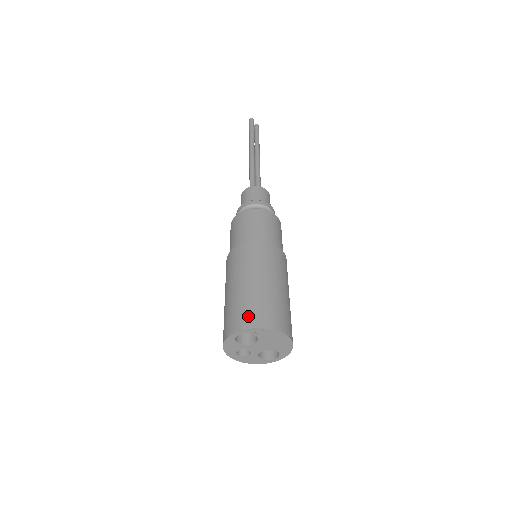
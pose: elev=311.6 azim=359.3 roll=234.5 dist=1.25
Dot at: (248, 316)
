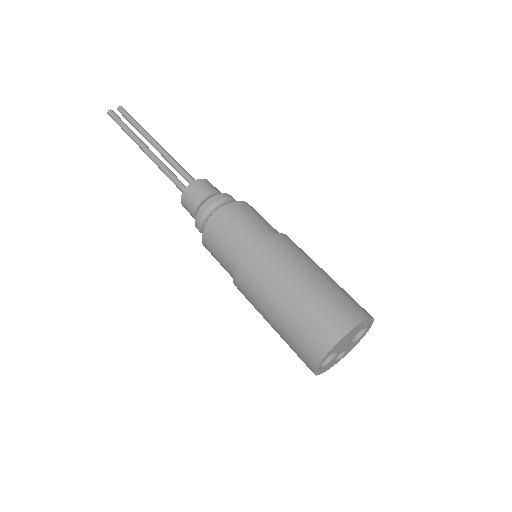
Dot at: (307, 350)
